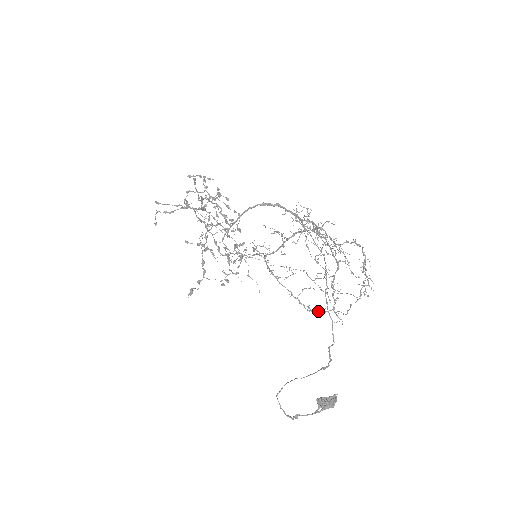
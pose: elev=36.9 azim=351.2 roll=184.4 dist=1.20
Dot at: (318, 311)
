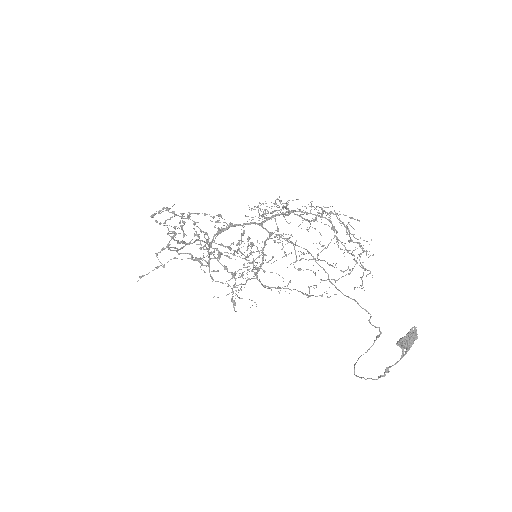
Dot at: occluded
